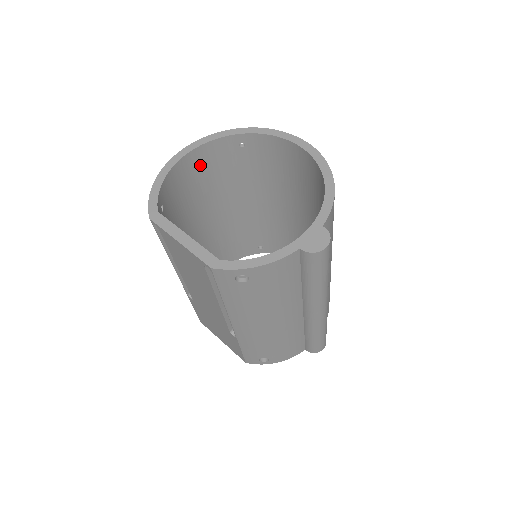
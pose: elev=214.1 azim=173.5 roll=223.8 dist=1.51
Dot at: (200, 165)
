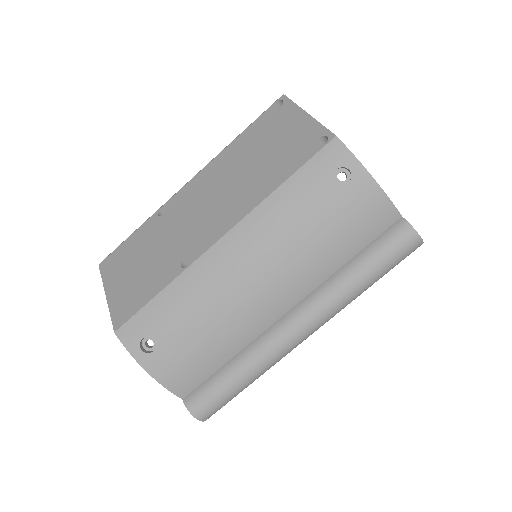
Dot at: occluded
